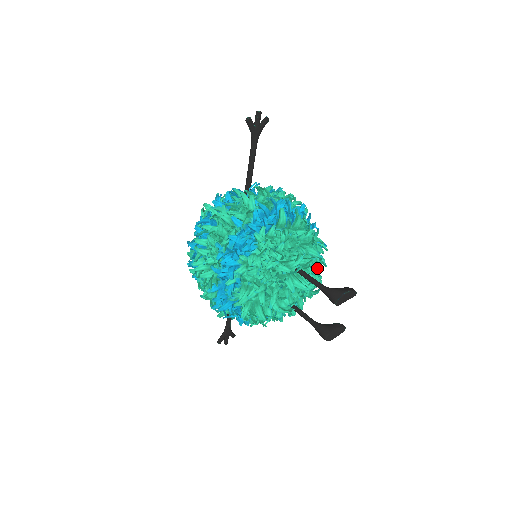
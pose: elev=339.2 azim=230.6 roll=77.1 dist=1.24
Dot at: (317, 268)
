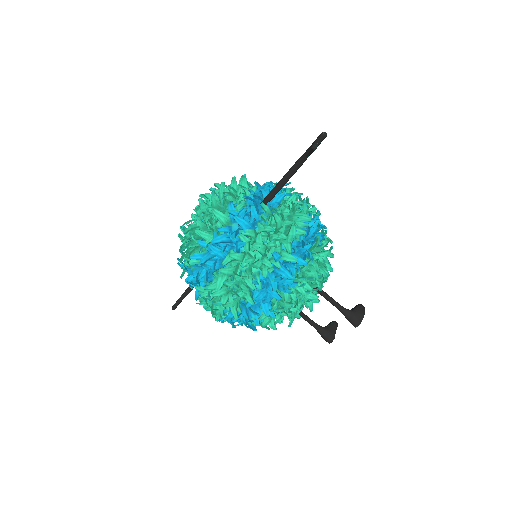
Dot at: occluded
